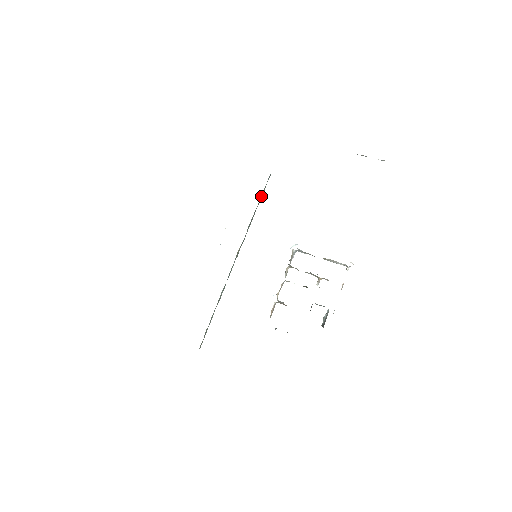
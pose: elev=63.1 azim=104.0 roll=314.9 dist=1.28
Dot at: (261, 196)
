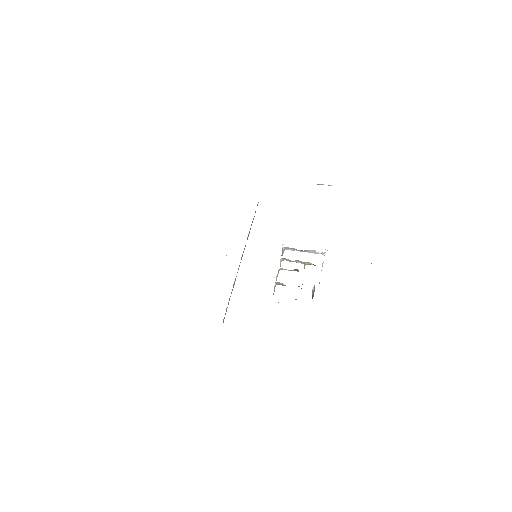
Dot at: occluded
